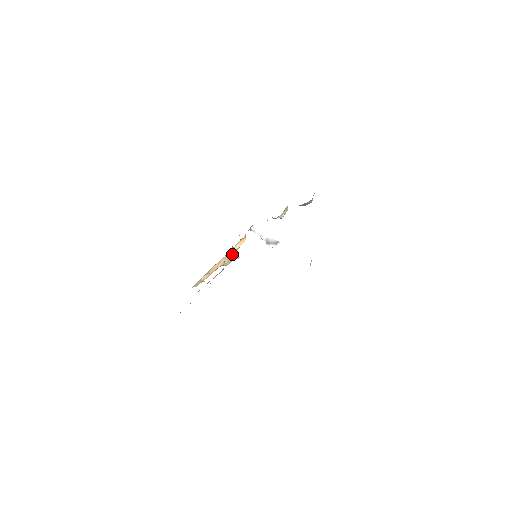
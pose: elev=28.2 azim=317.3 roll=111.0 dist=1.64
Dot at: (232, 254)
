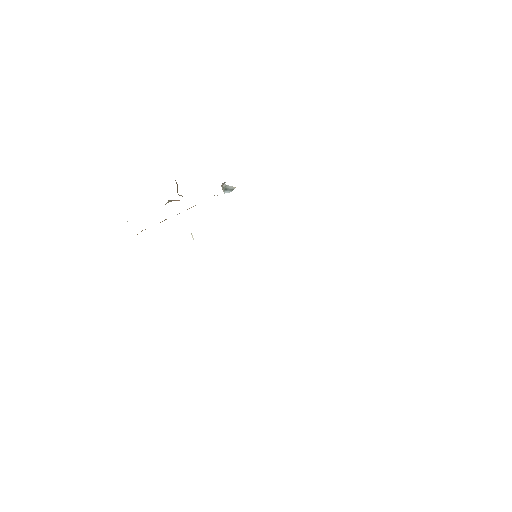
Dot at: occluded
